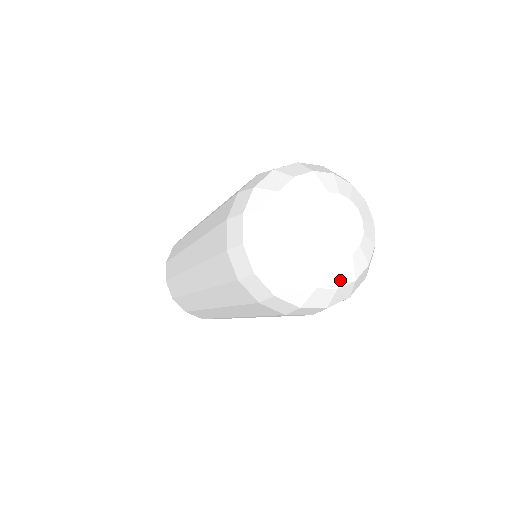
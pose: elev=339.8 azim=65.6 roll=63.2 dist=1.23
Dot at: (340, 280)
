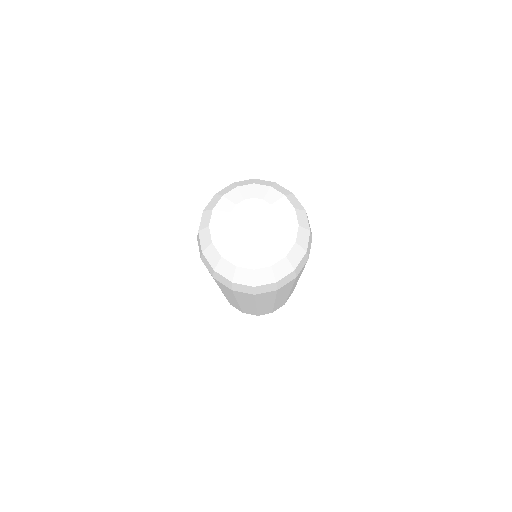
Dot at: (255, 263)
